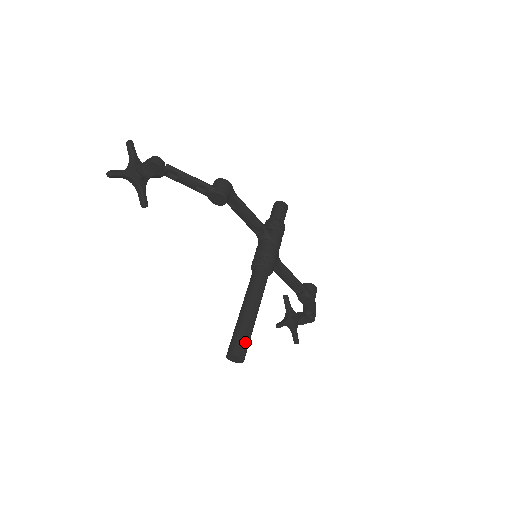
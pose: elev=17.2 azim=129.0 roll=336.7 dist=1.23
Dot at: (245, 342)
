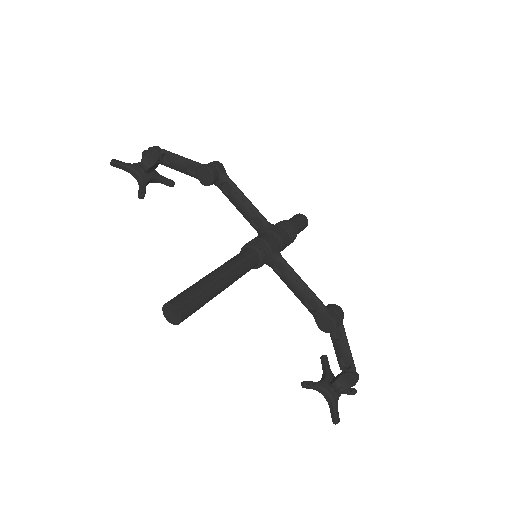
Dot at: (194, 303)
